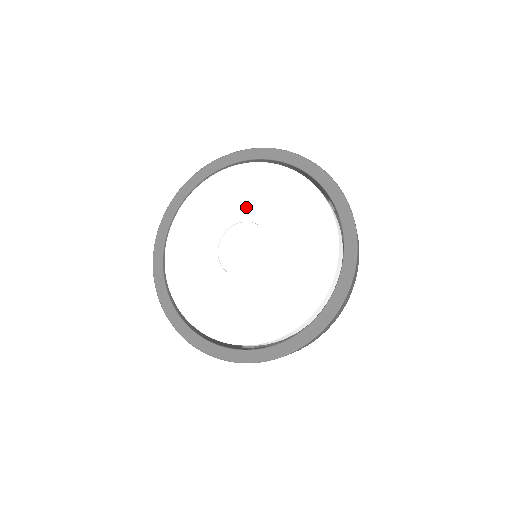
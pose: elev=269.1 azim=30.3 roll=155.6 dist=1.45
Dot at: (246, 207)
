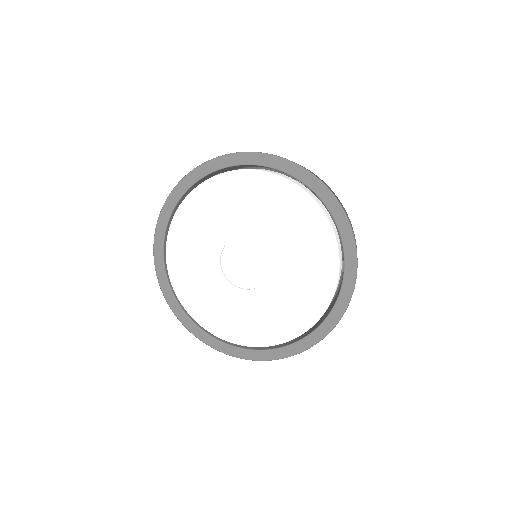
Dot at: (268, 229)
